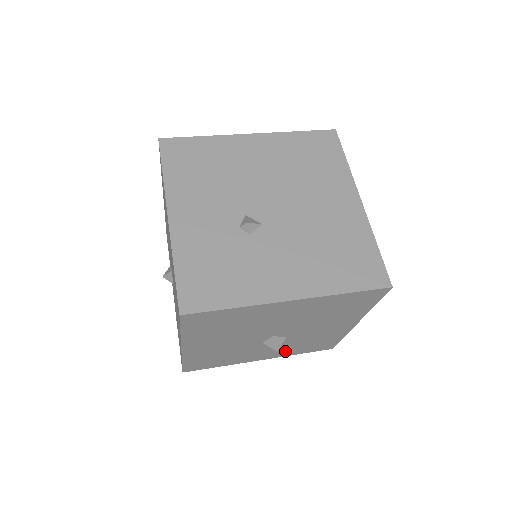
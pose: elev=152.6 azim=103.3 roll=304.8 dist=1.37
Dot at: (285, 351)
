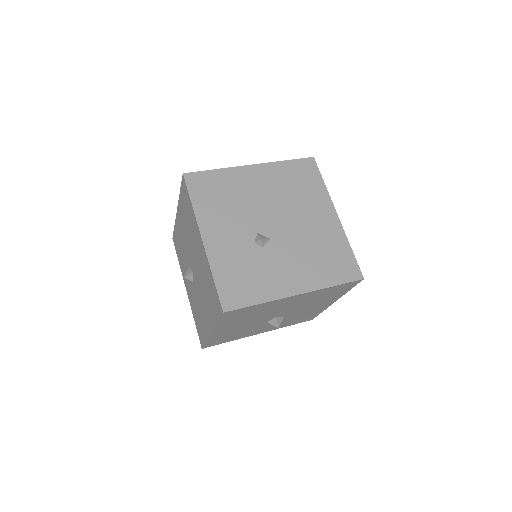
Dot at: occluded
